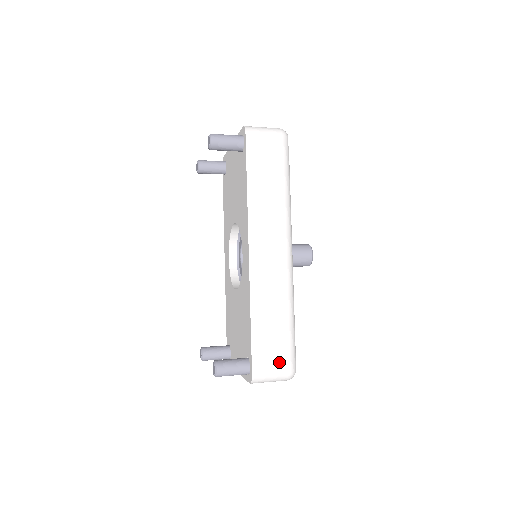
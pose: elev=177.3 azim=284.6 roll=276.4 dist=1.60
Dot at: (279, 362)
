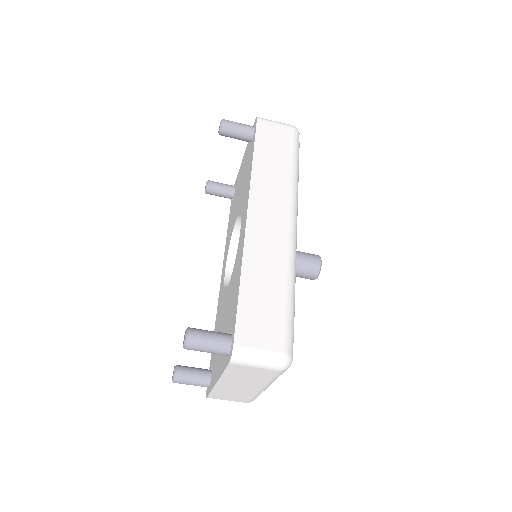
Dot at: (271, 338)
